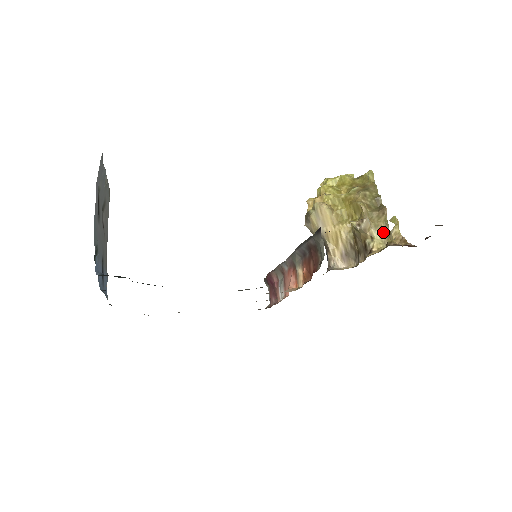
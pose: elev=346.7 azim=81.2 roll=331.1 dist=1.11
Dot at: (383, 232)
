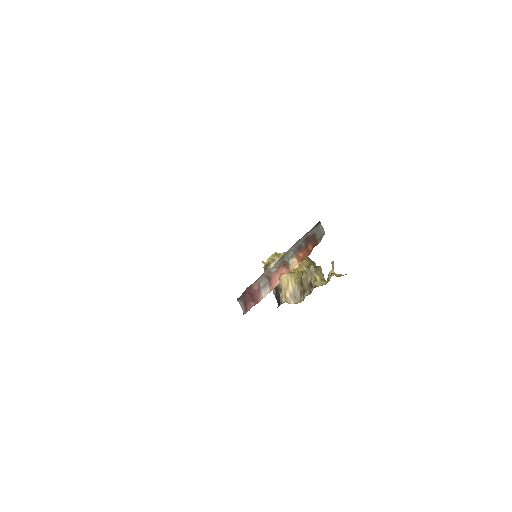
Dot at: (321, 278)
